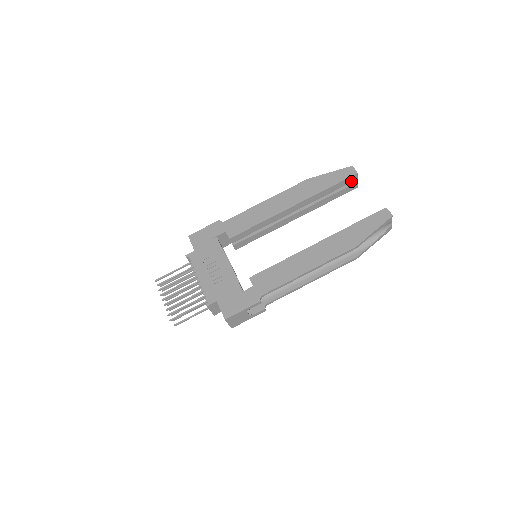
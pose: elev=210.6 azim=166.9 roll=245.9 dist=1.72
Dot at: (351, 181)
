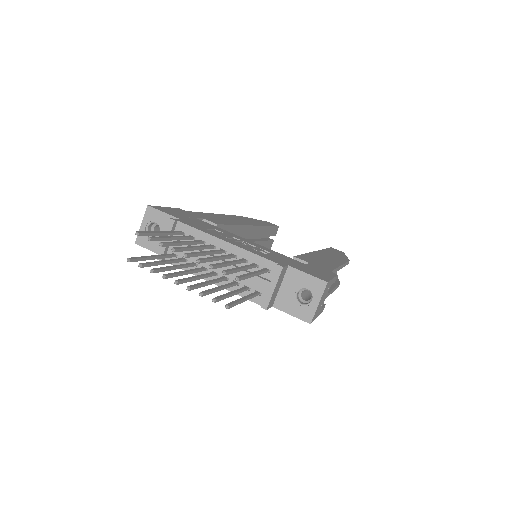
Dot at: (274, 234)
